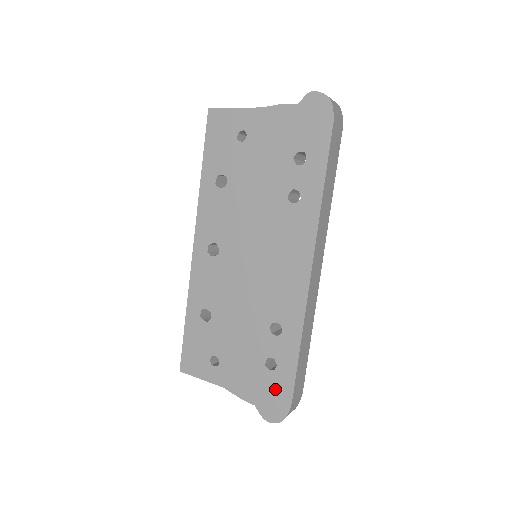
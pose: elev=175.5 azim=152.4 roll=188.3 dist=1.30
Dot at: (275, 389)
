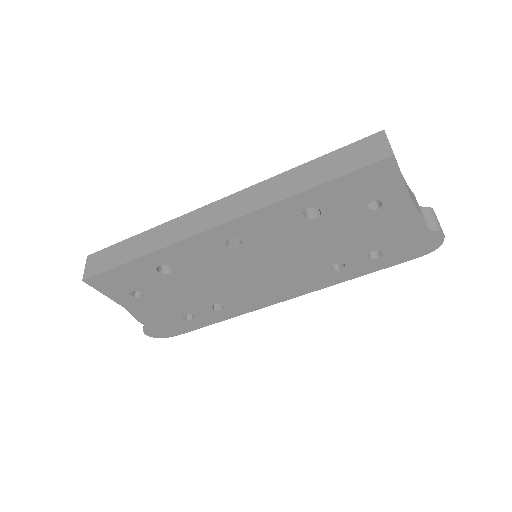
Dot at: (174, 327)
